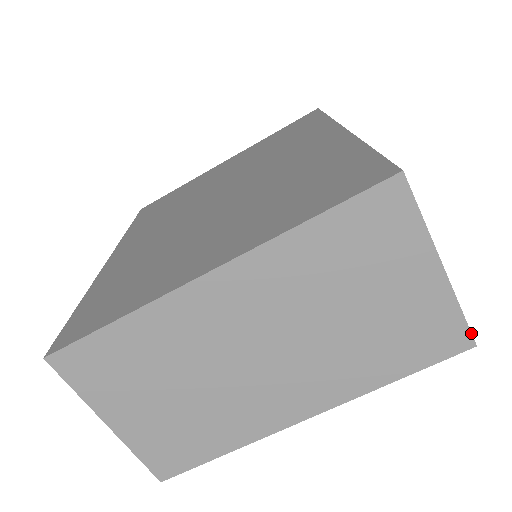
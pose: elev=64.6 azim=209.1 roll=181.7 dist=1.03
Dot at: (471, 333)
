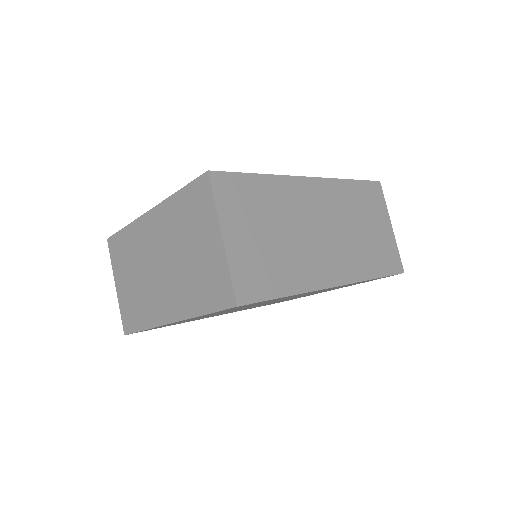
Dot at: (234, 294)
